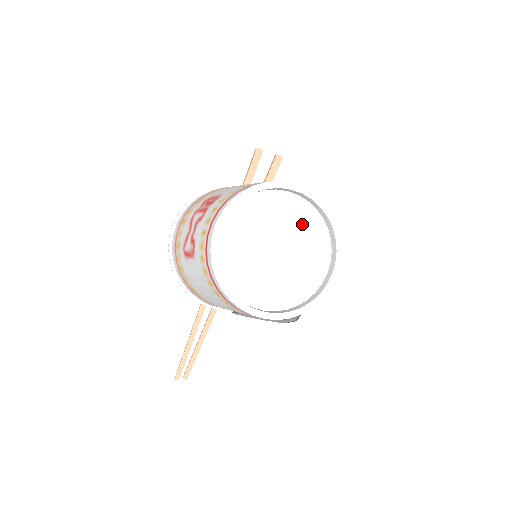
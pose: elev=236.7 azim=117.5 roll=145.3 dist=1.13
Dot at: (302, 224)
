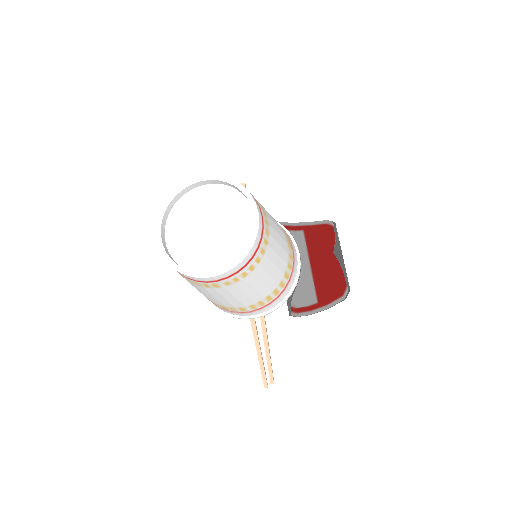
Dot at: (217, 200)
